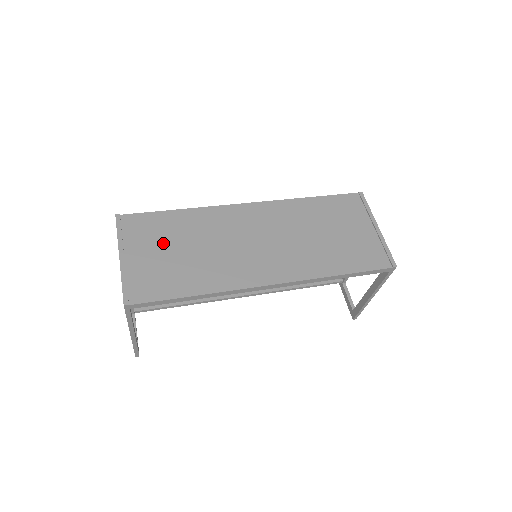
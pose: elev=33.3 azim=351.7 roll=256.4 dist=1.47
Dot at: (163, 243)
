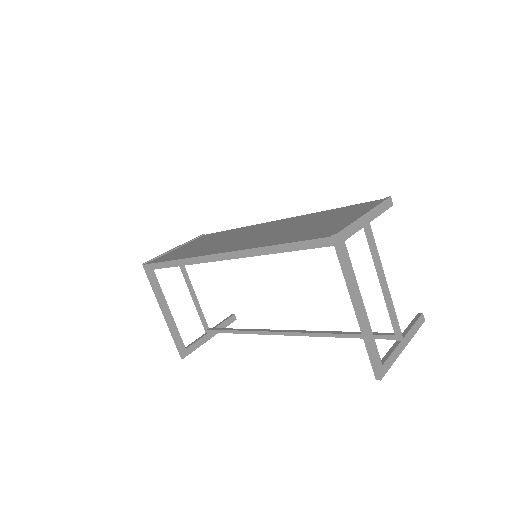
Dot at: (202, 242)
